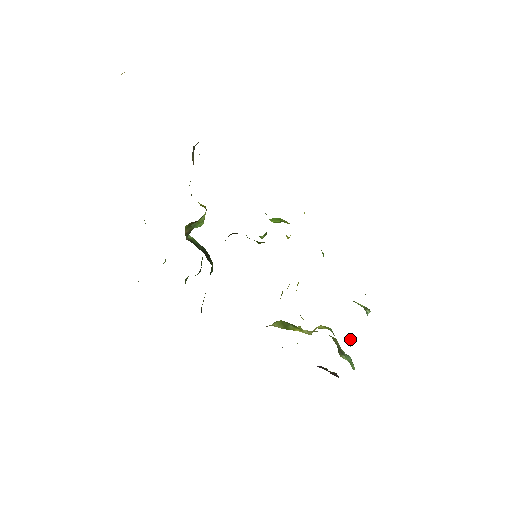
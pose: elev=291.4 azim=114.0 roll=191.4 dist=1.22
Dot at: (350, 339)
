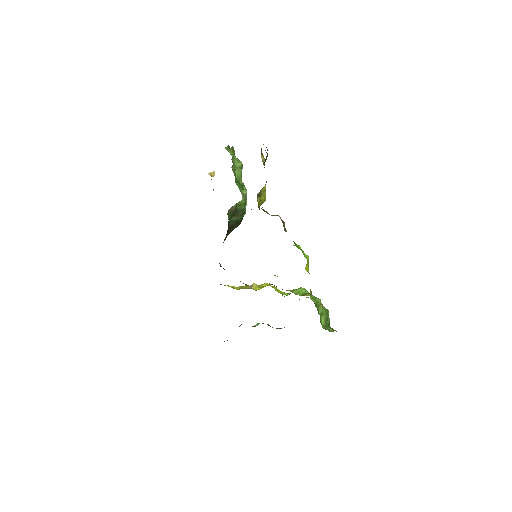
Dot at: occluded
